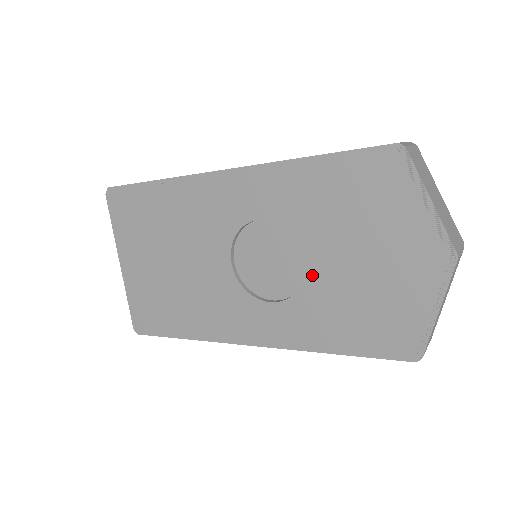
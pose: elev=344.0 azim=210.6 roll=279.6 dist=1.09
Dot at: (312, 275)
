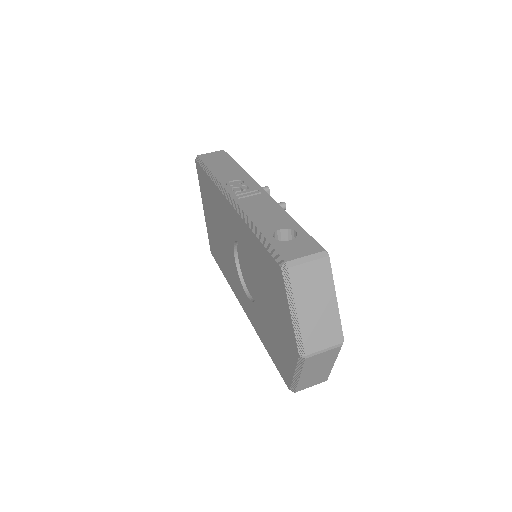
Dot at: (258, 300)
